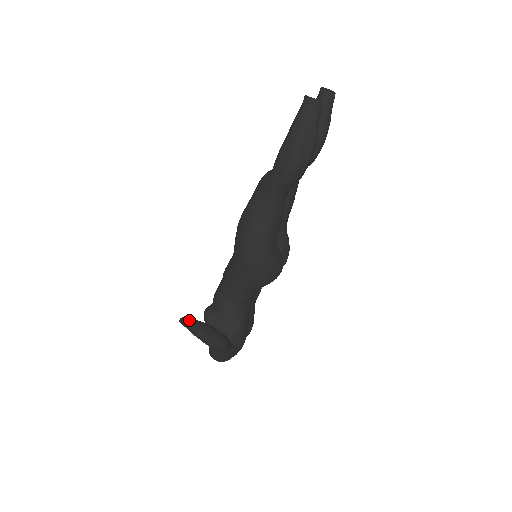
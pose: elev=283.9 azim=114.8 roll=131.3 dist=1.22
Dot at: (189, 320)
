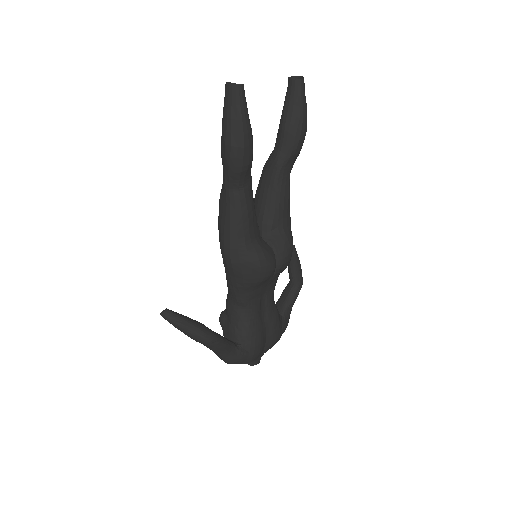
Dot at: (165, 311)
